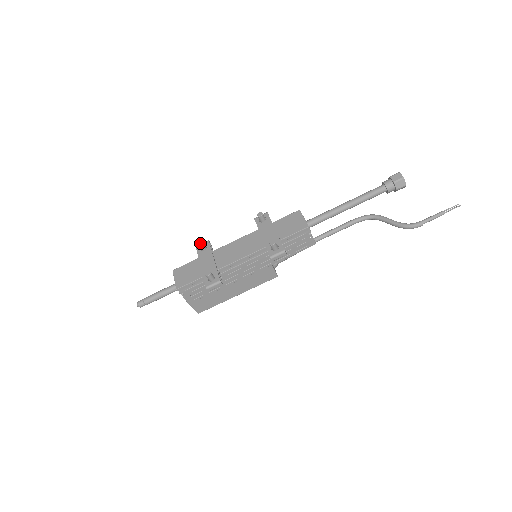
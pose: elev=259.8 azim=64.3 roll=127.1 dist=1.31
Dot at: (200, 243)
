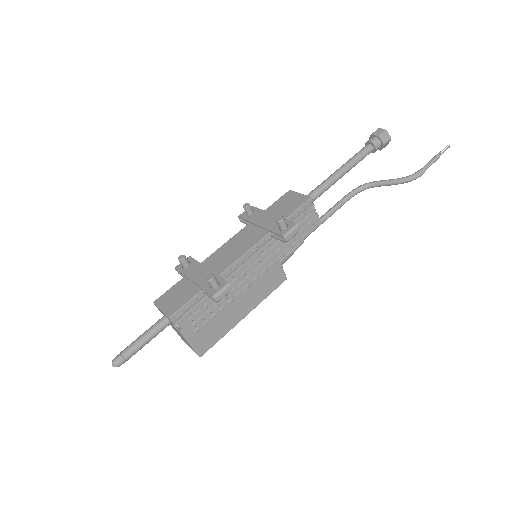
Dot at: (182, 256)
